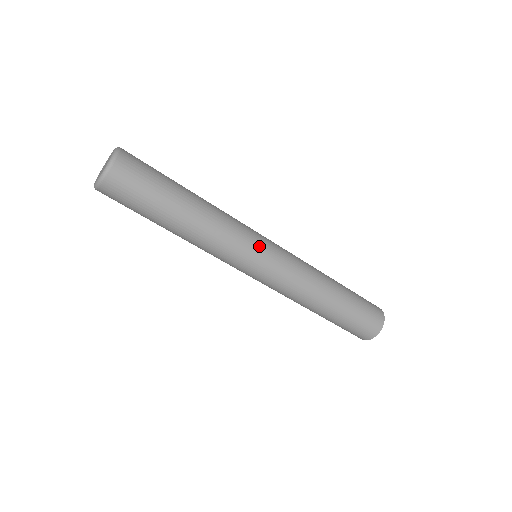
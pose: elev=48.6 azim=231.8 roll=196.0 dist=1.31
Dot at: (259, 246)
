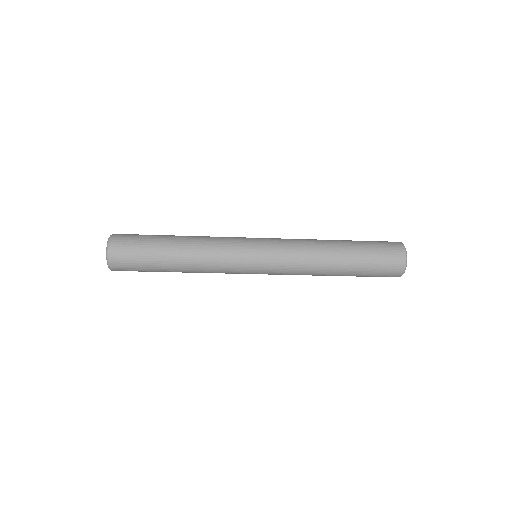
Dot at: (247, 271)
